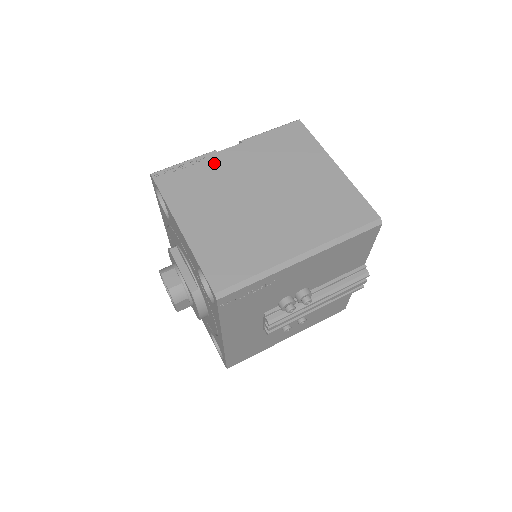
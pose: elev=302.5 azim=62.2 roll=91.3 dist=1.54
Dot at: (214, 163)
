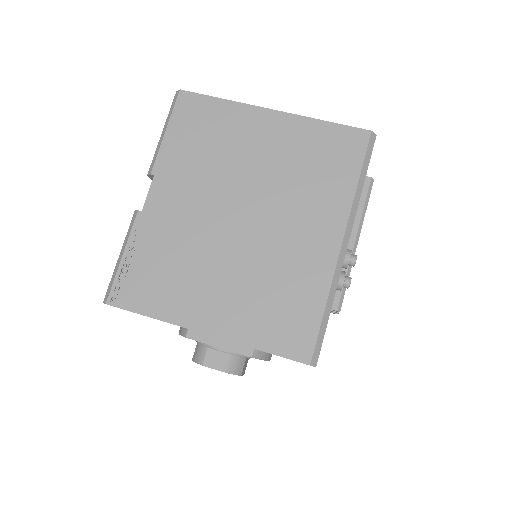
Dot at: (153, 227)
